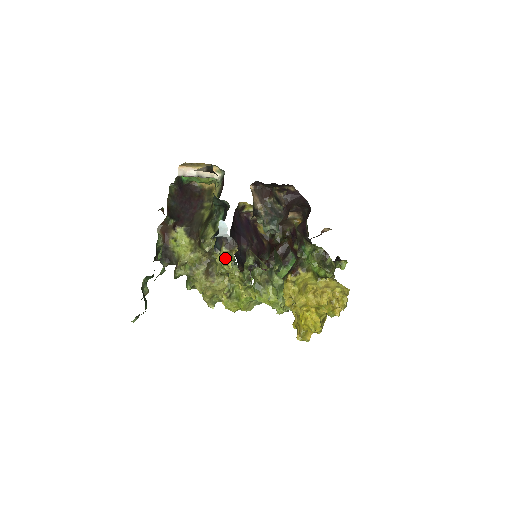
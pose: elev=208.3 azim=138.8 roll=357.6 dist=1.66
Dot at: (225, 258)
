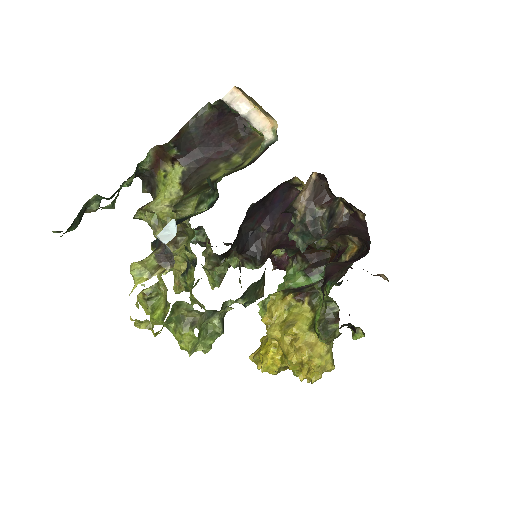
Dot at: (138, 272)
